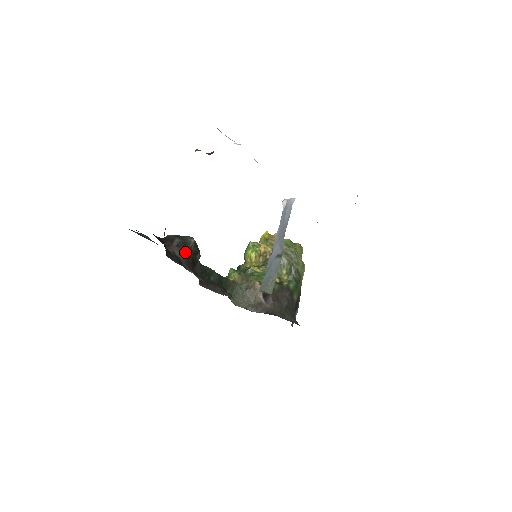
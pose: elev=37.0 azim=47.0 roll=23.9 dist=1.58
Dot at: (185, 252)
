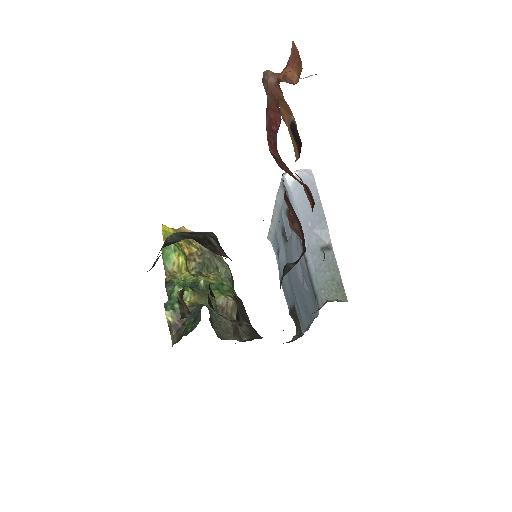
Dot at: occluded
